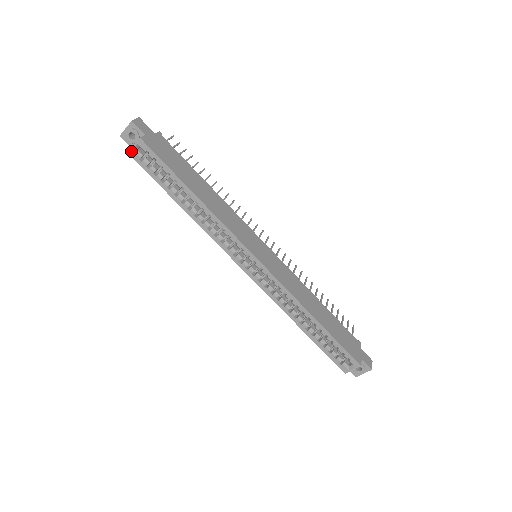
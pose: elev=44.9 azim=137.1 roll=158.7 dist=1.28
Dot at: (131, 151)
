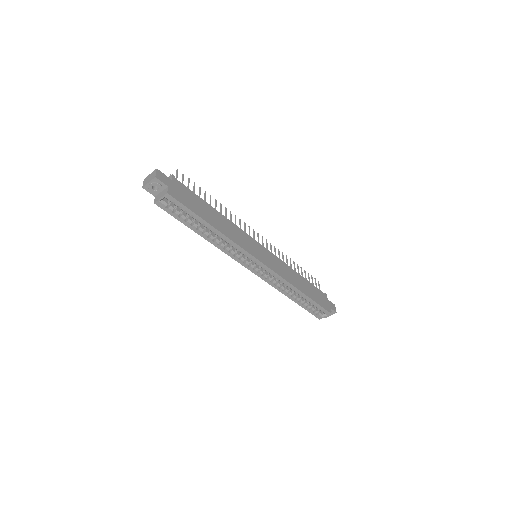
Dot at: (158, 202)
